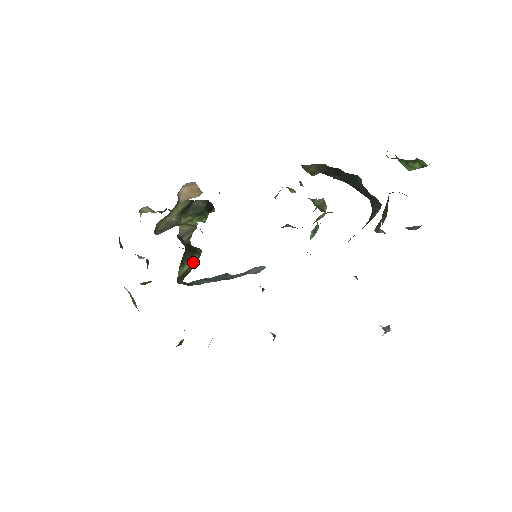
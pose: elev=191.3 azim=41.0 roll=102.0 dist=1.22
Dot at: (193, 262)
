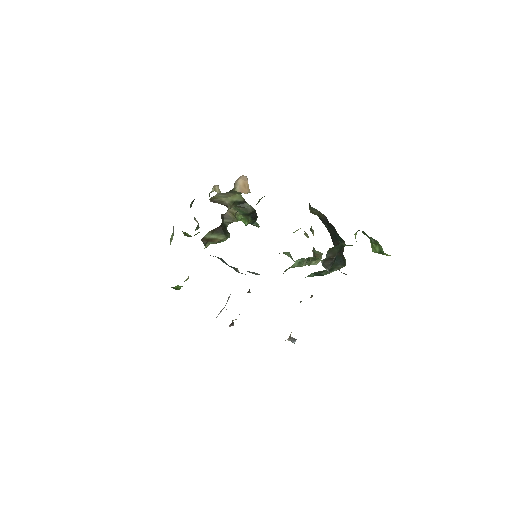
Dot at: (220, 237)
